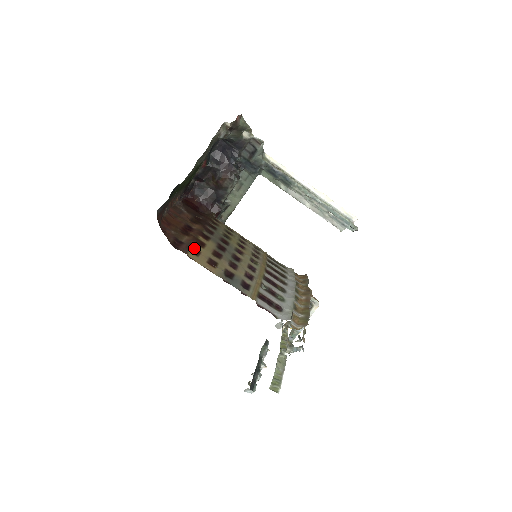
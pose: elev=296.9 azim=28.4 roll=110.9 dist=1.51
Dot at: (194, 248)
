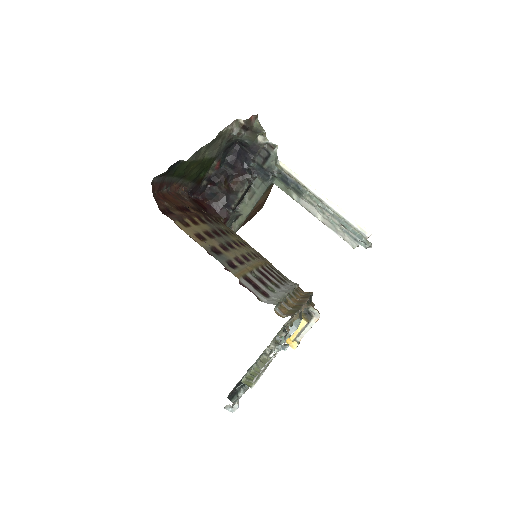
Dot at: (184, 221)
